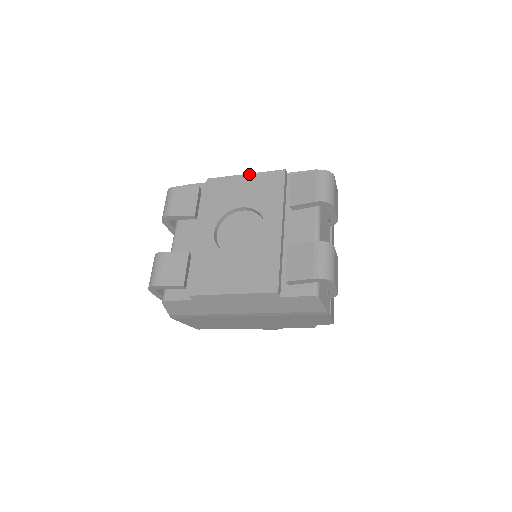
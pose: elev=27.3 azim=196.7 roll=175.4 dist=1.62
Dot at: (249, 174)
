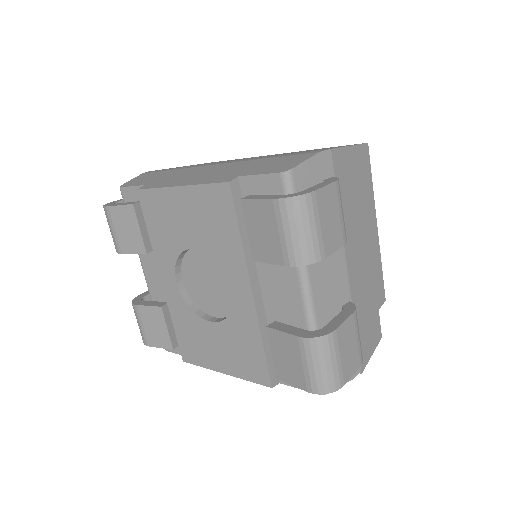
Dot at: (183, 187)
